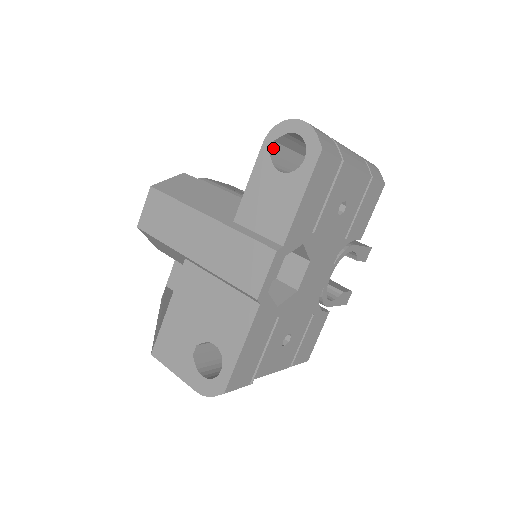
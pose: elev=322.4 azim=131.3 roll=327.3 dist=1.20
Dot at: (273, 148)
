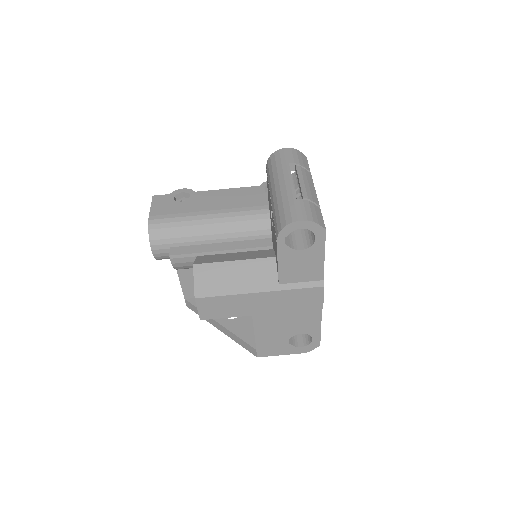
Dot at: occluded
